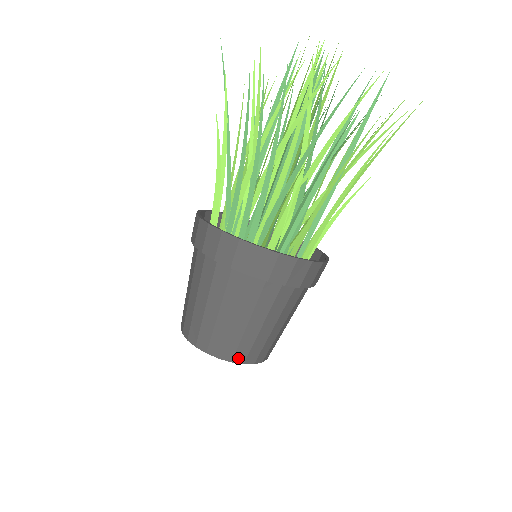
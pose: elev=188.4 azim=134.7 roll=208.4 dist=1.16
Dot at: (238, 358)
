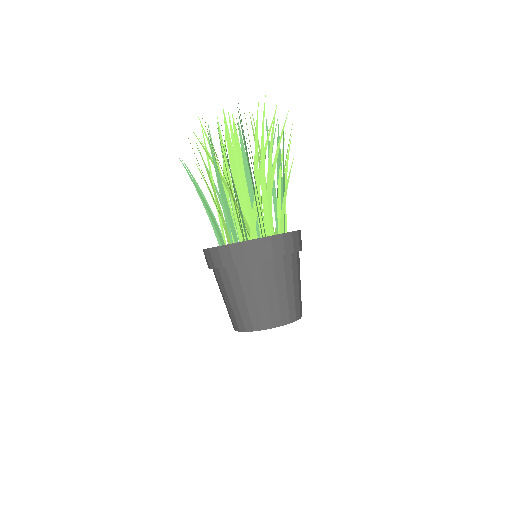
Dot at: (248, 328)
